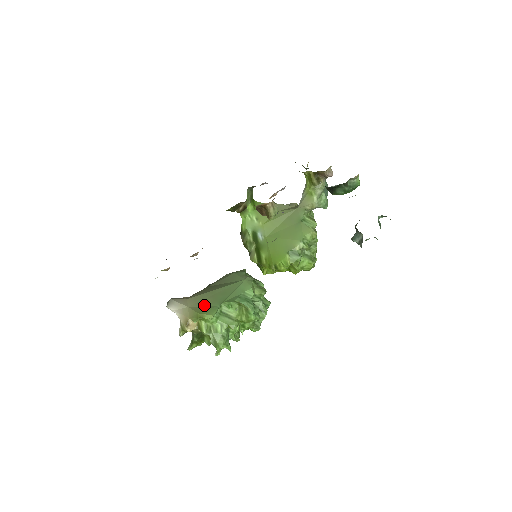
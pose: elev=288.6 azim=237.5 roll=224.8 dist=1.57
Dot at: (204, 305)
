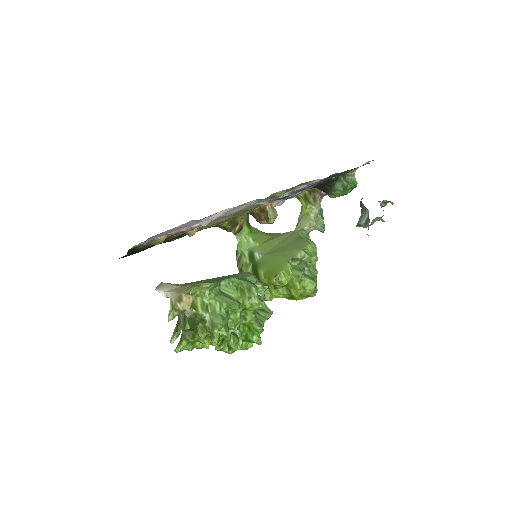
Dot at: occluded
